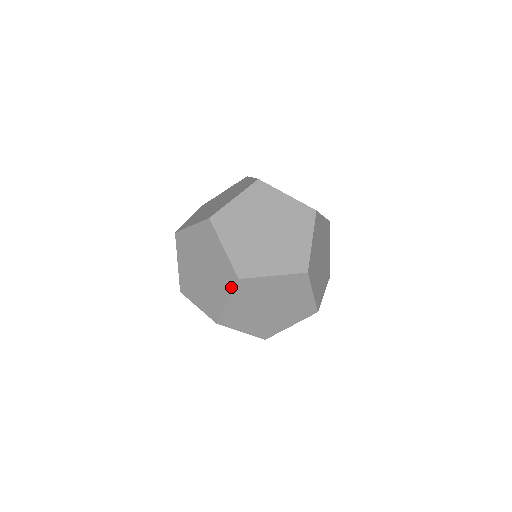
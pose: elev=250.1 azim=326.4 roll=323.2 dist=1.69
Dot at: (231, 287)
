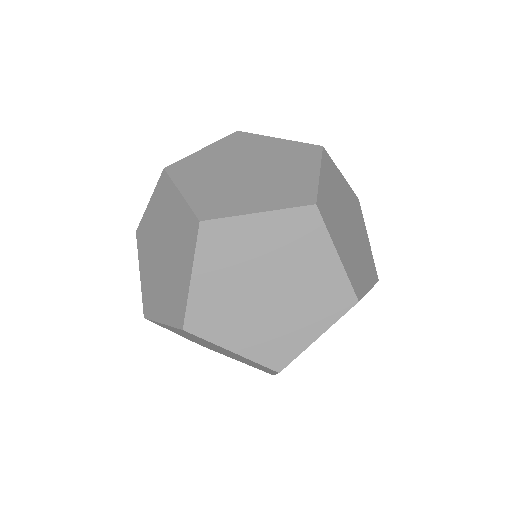
Dot at: (193, 245)
